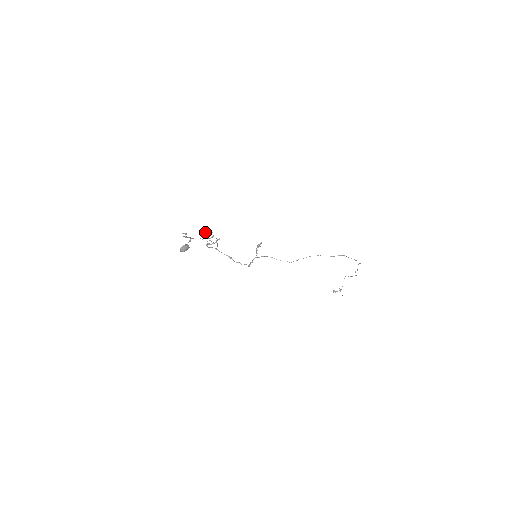
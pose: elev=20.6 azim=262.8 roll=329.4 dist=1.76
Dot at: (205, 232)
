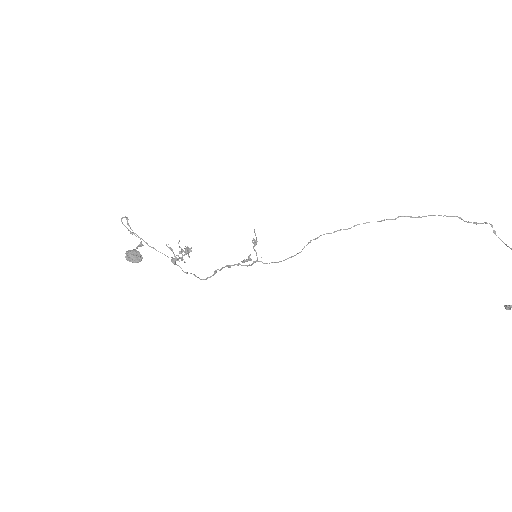
Dot at: (170, 248)
